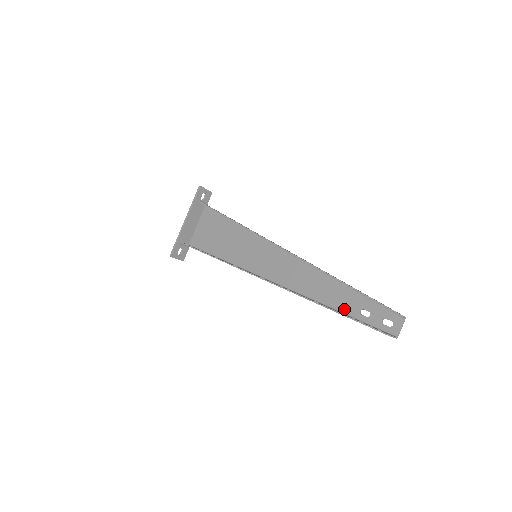
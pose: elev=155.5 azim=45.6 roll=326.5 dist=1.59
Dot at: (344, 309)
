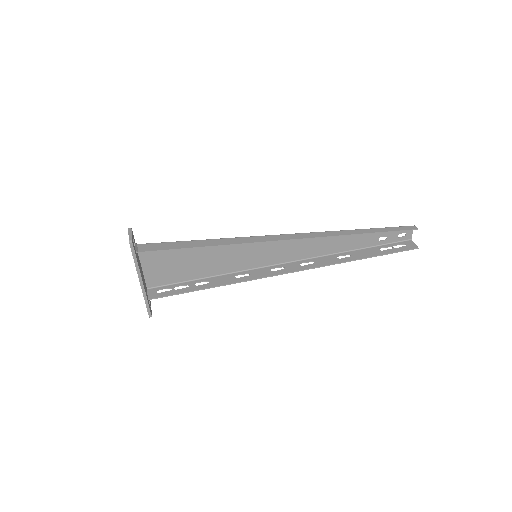
Dot at: (365, 245)
